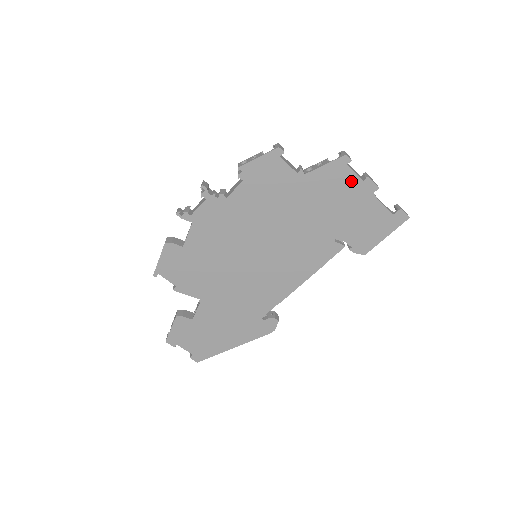
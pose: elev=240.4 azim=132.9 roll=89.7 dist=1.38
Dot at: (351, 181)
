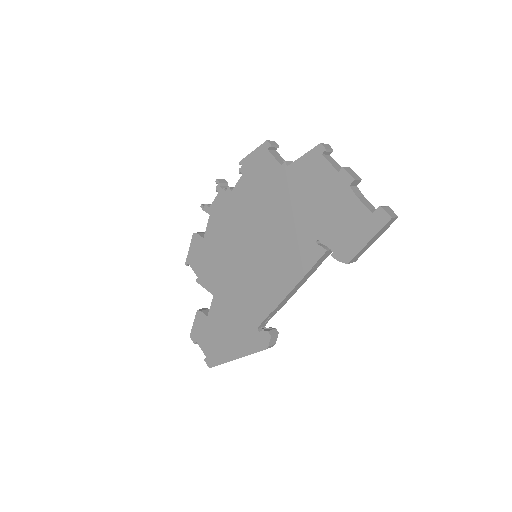
Dot at: (327, 172)
